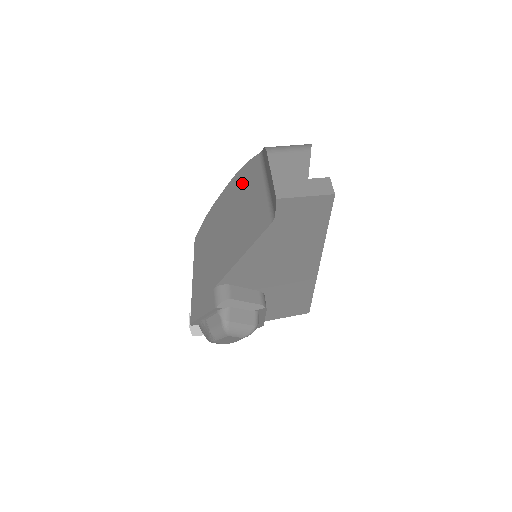
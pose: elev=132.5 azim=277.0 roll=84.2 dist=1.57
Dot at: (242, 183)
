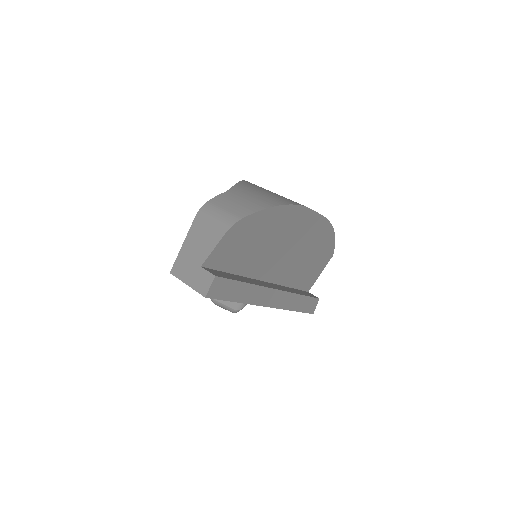
Dot at: occluded
